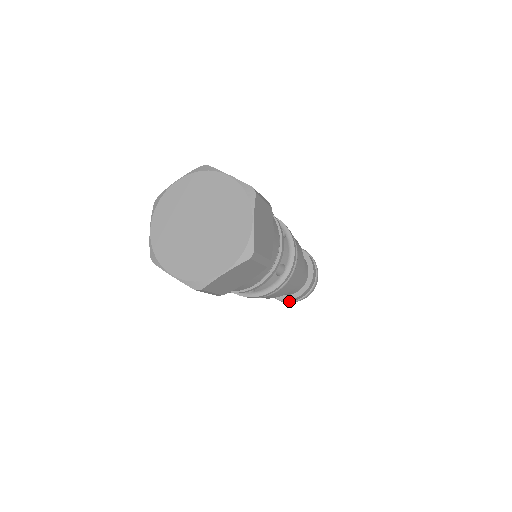
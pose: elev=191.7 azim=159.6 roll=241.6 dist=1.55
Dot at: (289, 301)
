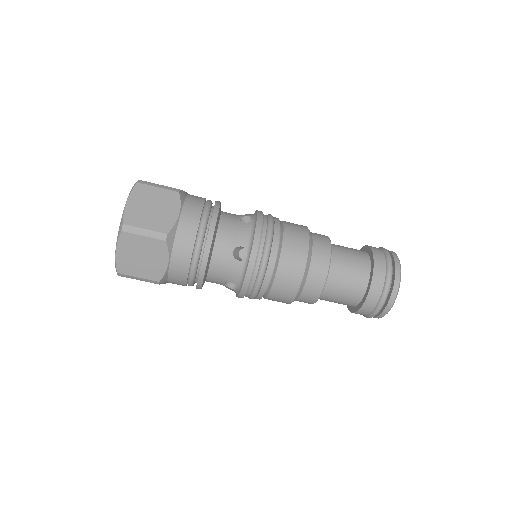
Dot at: (370, 313)
